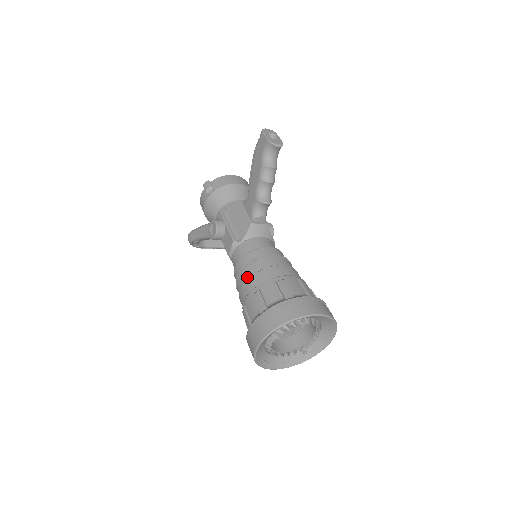
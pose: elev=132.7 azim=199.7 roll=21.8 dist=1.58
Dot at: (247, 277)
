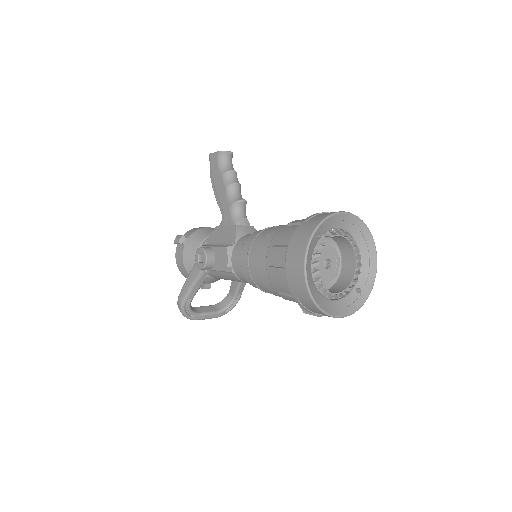
Dot at: (257, 248)
